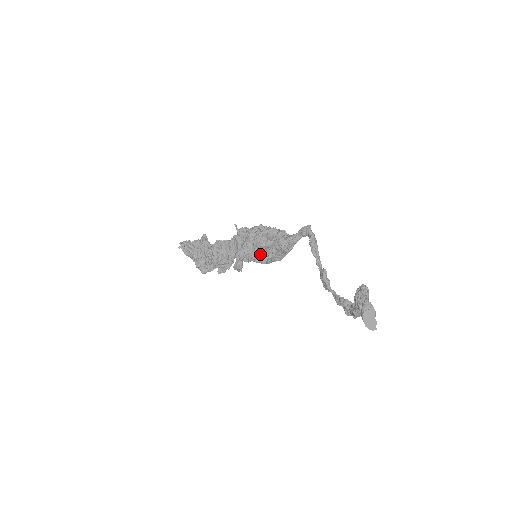
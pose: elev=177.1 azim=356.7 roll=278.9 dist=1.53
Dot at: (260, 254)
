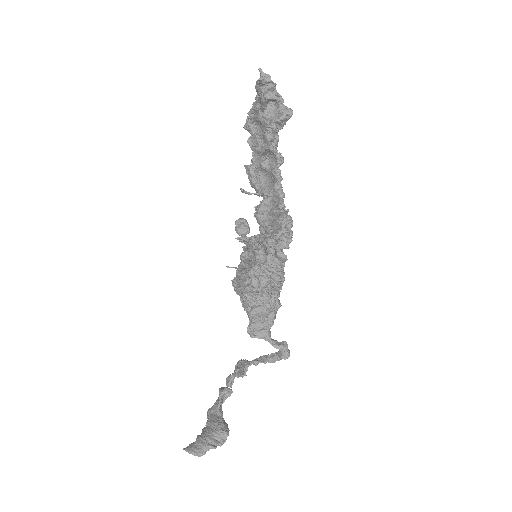
Dot at: (237, 293)
